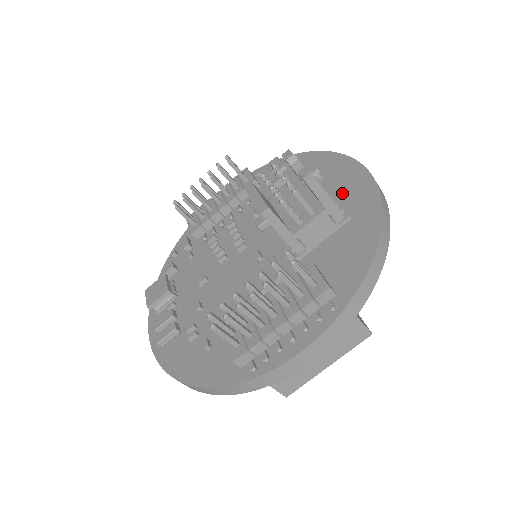
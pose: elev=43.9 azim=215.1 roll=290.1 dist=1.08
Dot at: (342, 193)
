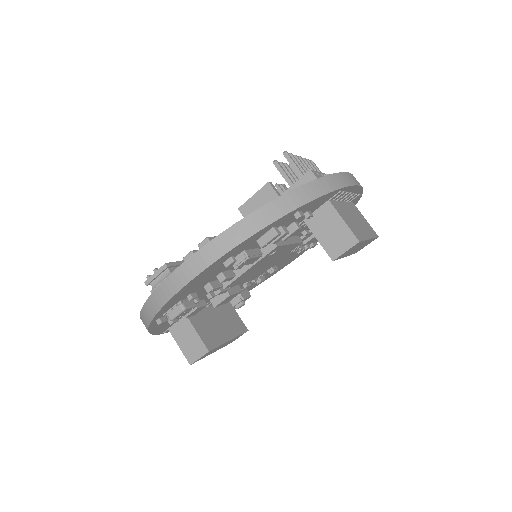
Dot at: occluded
